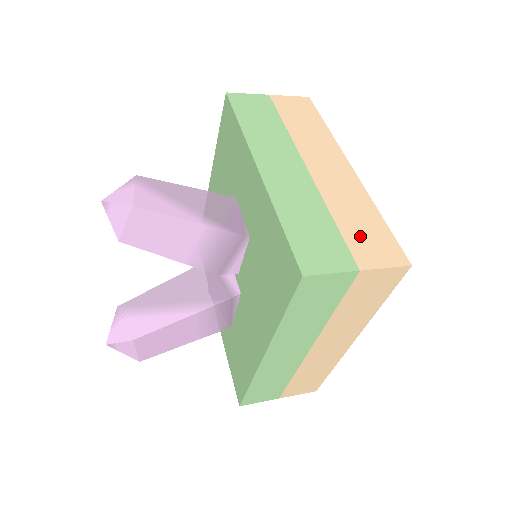
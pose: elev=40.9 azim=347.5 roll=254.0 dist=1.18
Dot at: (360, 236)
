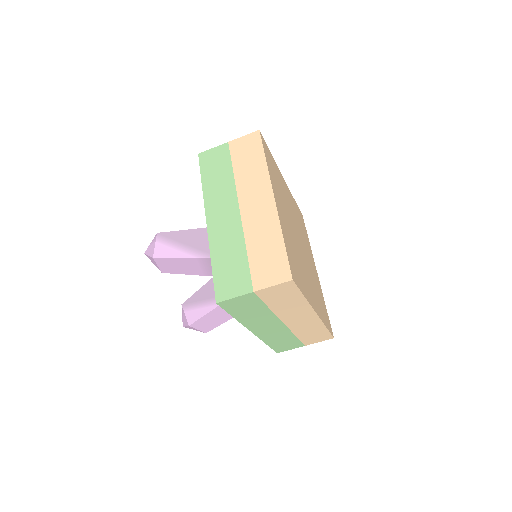
Dot at: (262, 263)
